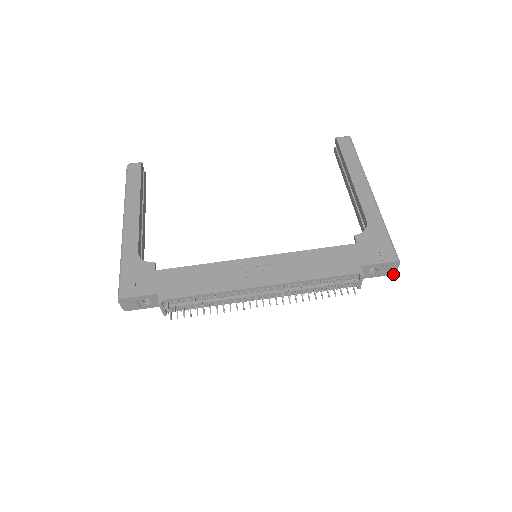
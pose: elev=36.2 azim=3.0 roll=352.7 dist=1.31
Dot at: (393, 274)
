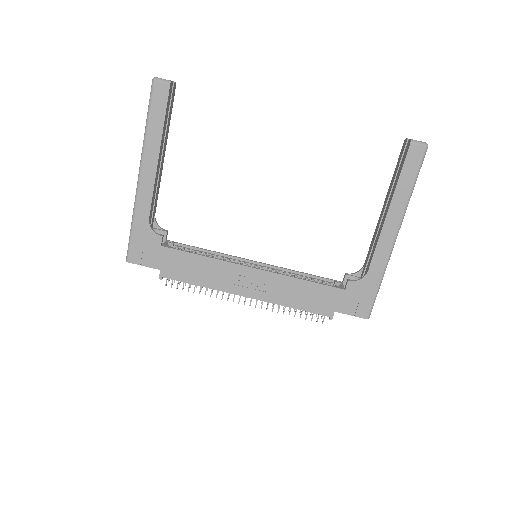
Dot at: occluded
